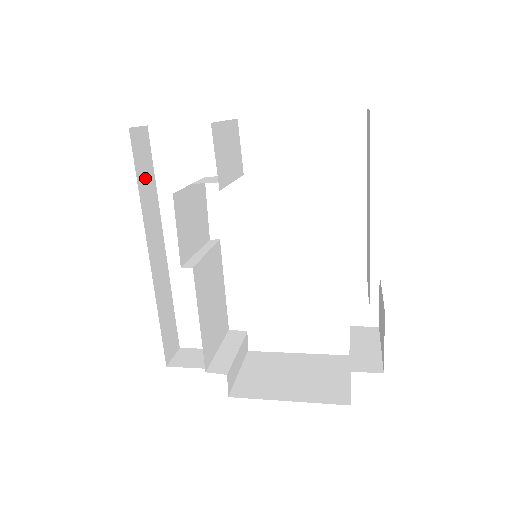
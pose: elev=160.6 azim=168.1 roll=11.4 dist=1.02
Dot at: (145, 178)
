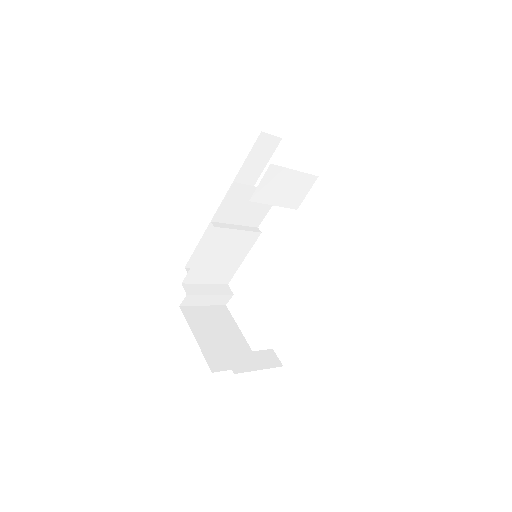
Dot at: (254, 164)
